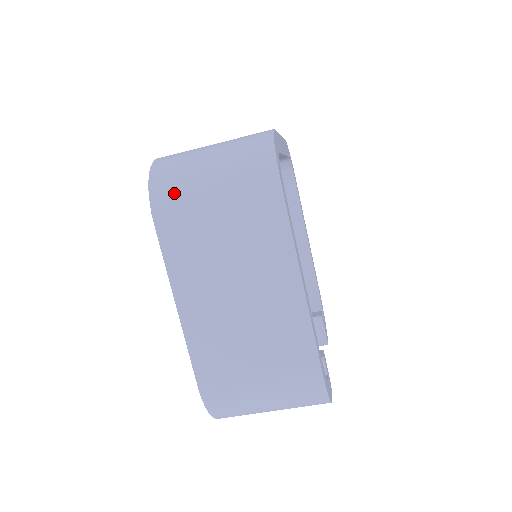
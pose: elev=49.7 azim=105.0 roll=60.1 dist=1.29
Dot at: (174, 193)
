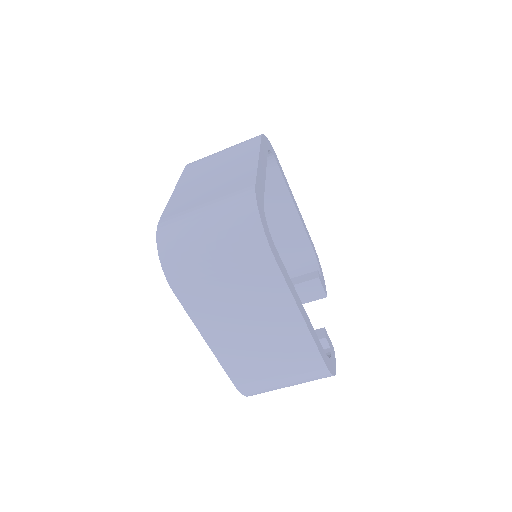
Dot at: (184, 268)
